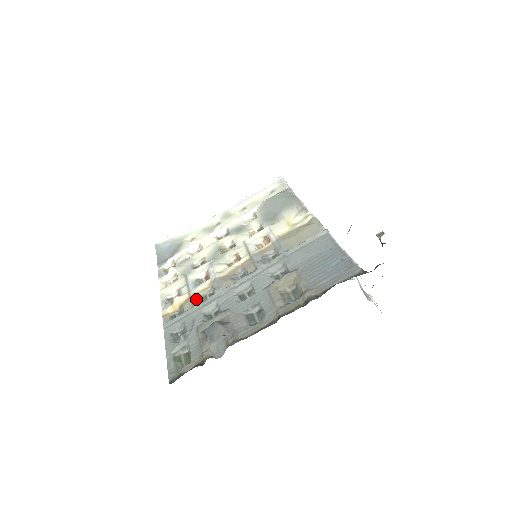
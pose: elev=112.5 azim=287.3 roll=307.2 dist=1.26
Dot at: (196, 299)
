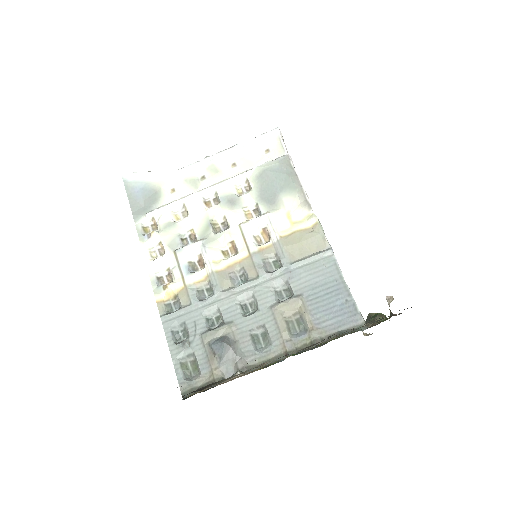
Dot at: (194, 294)
